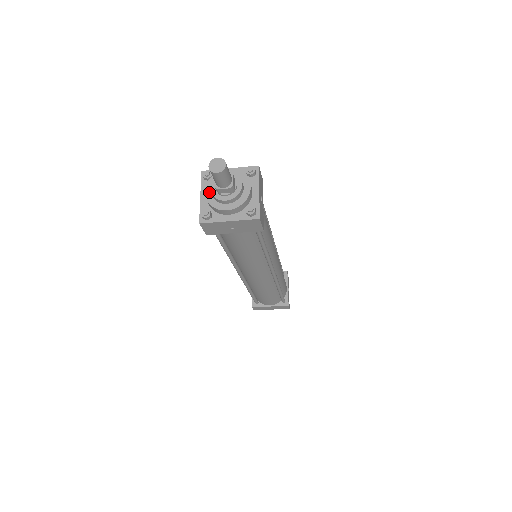
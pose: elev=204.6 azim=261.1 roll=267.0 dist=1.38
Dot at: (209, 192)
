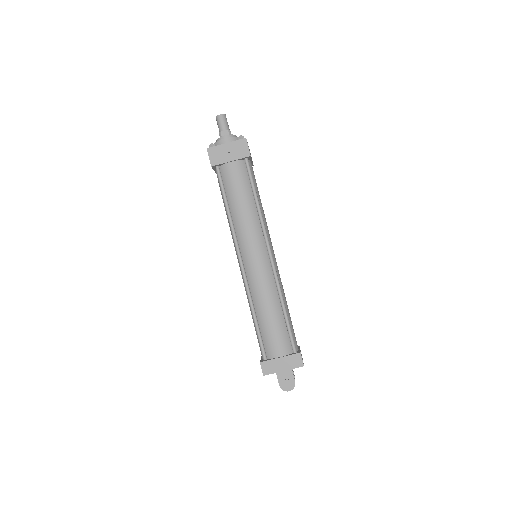
Dot at: occluded
